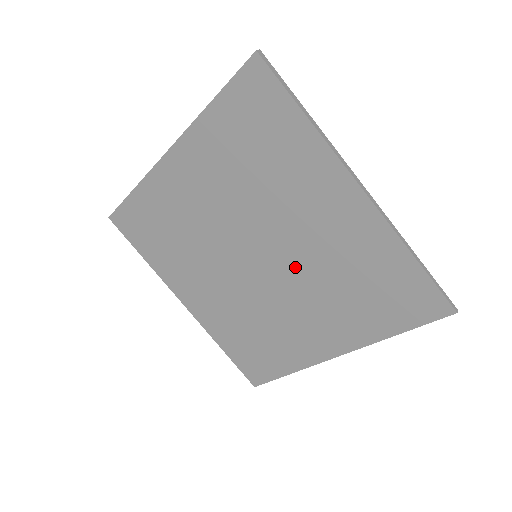
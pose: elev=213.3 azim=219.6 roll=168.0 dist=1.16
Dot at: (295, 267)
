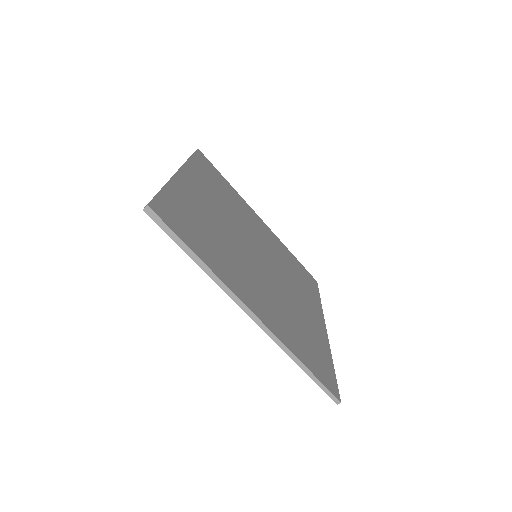
Dot at: occluded
